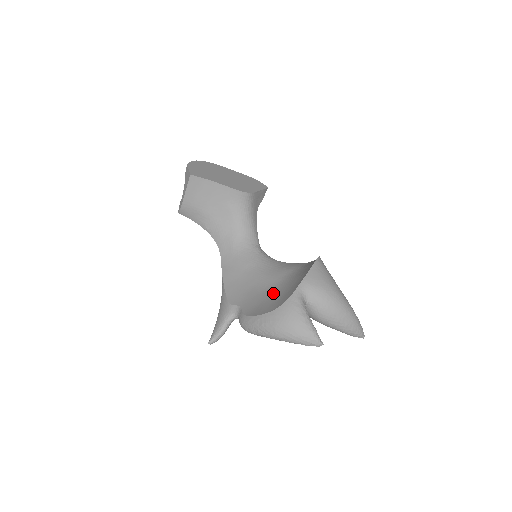
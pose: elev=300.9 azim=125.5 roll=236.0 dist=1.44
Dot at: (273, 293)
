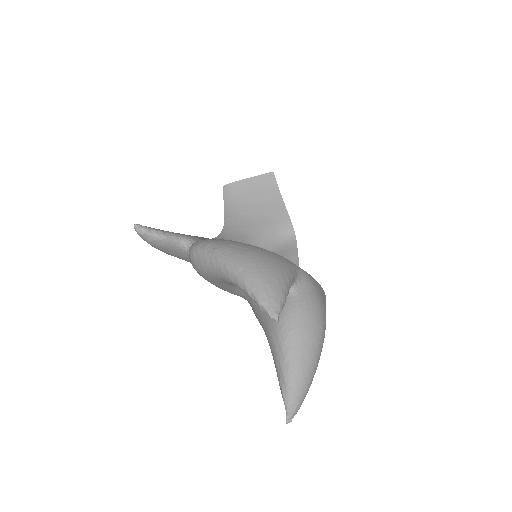
Dot at: occluded
